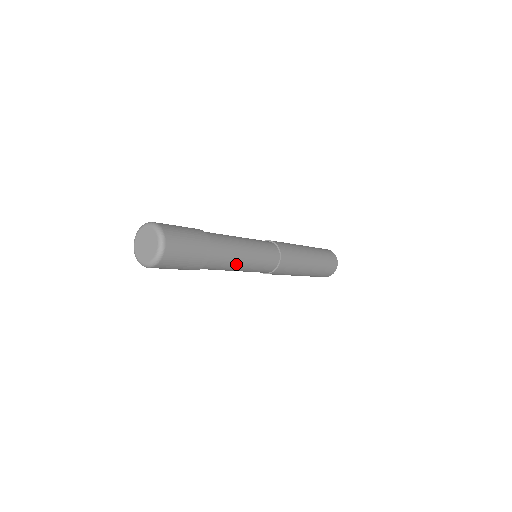
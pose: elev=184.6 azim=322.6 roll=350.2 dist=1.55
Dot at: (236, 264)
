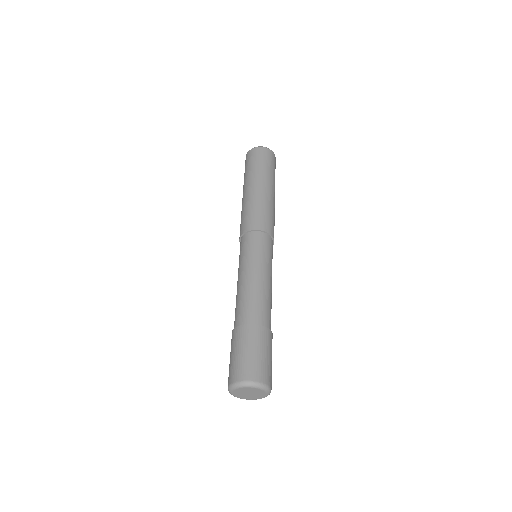
Dot at: occluded
